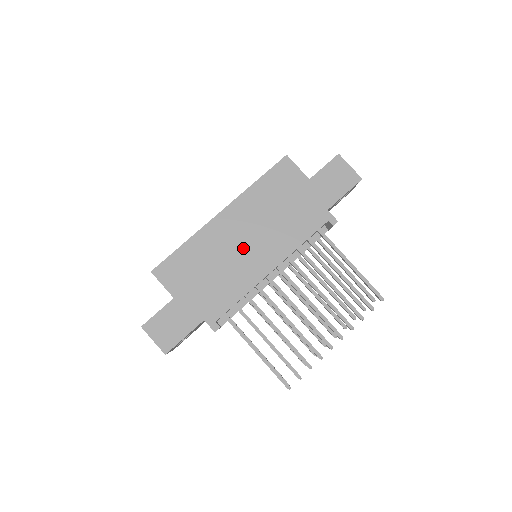
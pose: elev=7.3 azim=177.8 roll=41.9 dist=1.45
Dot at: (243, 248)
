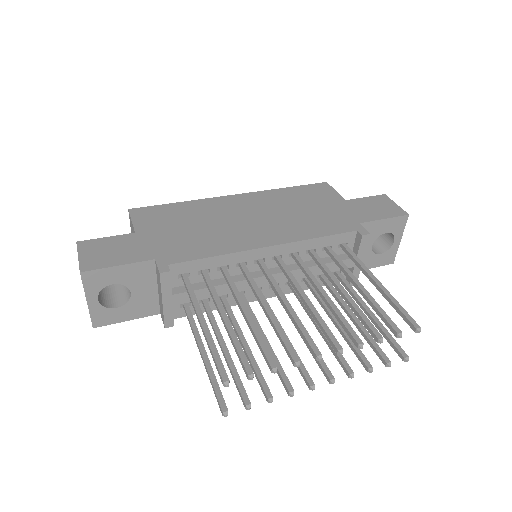
Dot at: (244, 222)
